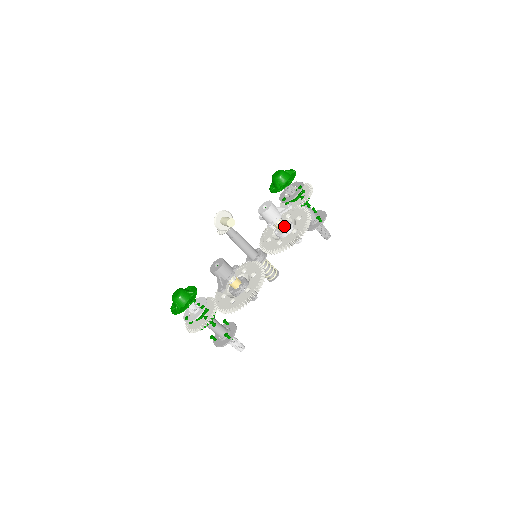
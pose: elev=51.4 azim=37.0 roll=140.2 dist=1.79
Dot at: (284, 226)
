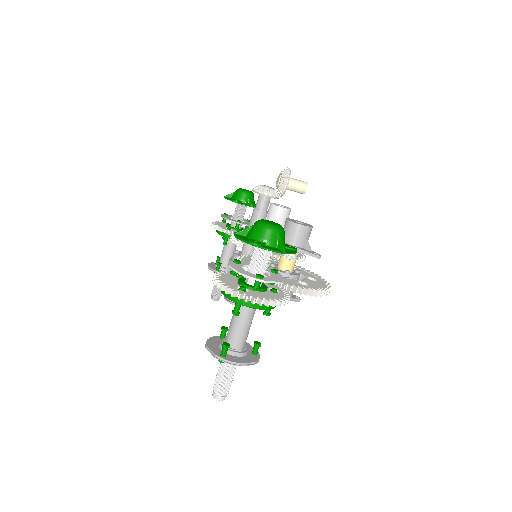
Dot at: occluded
